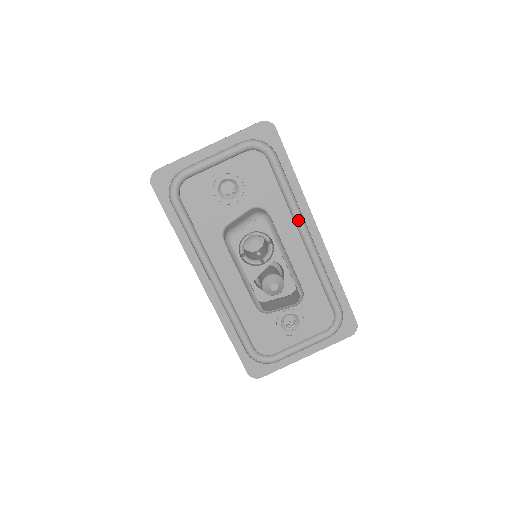
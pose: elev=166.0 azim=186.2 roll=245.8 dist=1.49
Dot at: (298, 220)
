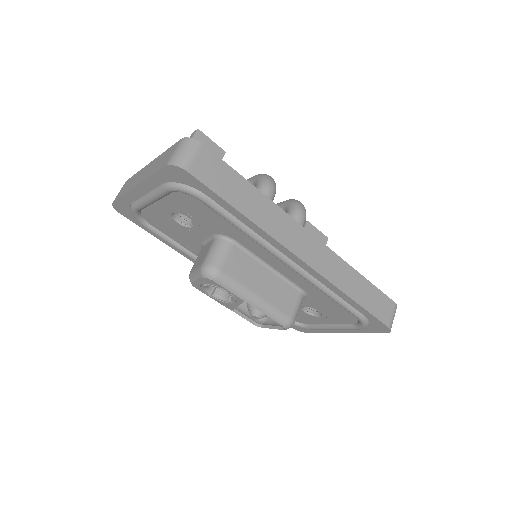
Dot at: (269, 252)
